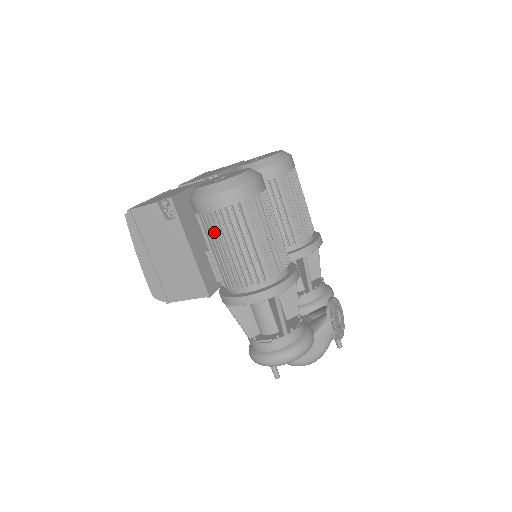
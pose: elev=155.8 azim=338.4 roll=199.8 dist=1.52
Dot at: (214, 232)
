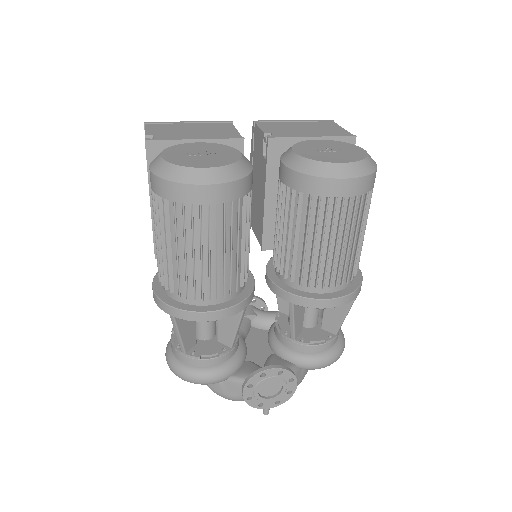
Dot at: occluded
